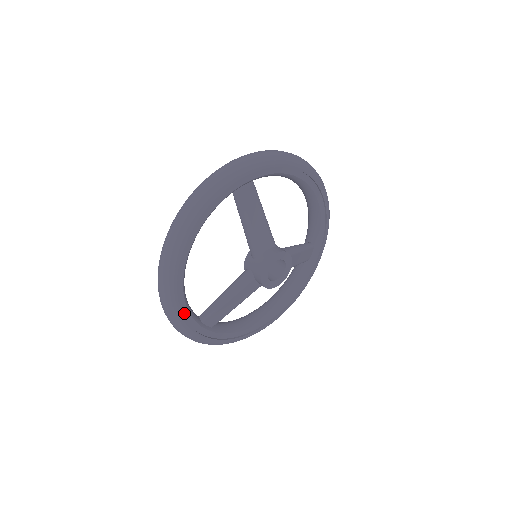
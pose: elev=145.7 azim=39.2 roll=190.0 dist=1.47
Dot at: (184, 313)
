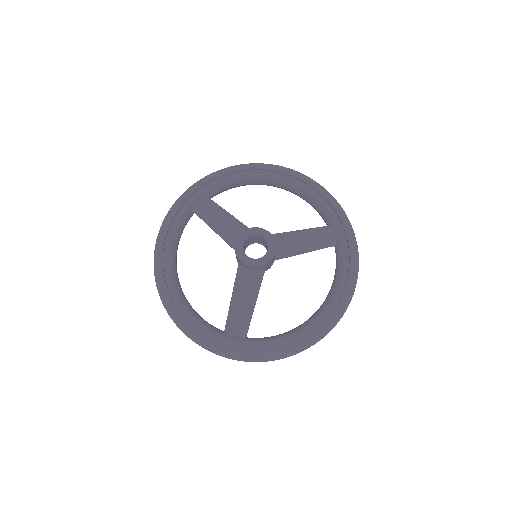
Dot at: (195, 324)
